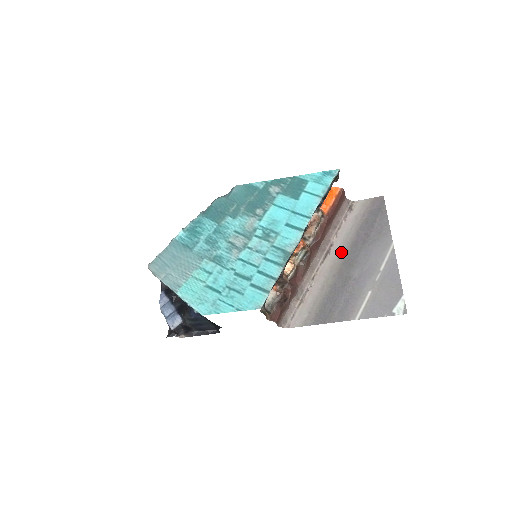
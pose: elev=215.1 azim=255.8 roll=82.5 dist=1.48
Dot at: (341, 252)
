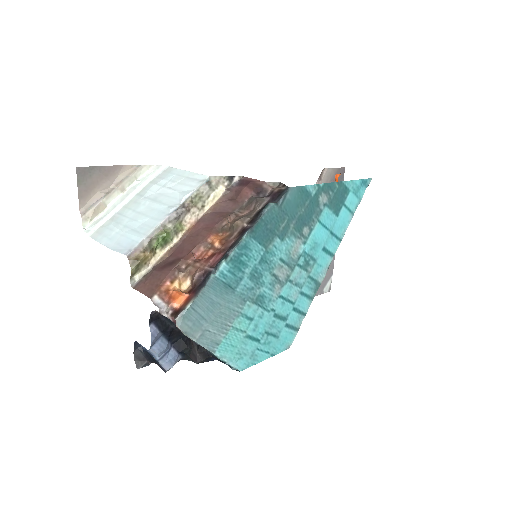
Dot at: occluded
